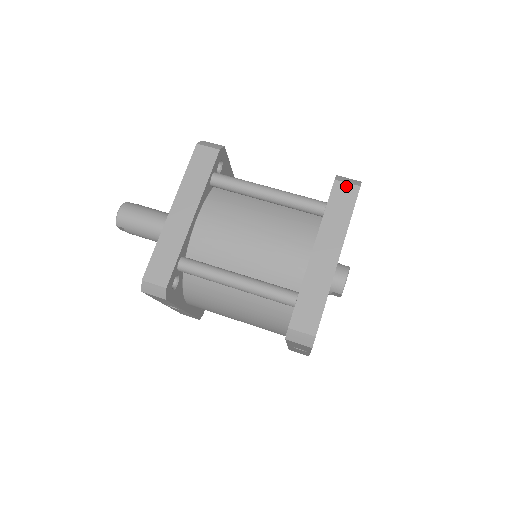
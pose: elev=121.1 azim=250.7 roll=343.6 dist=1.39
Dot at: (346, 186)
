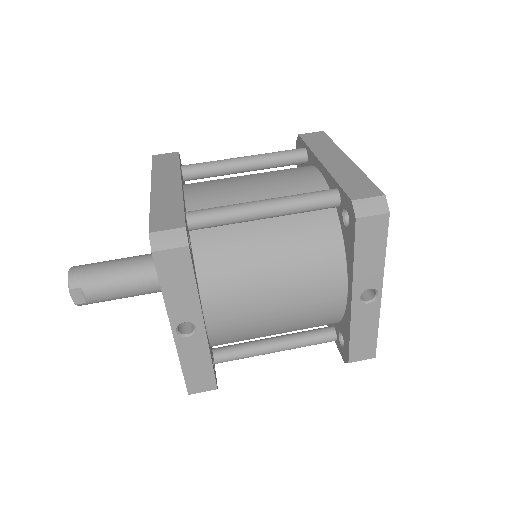
Dot at: (311, 134)
